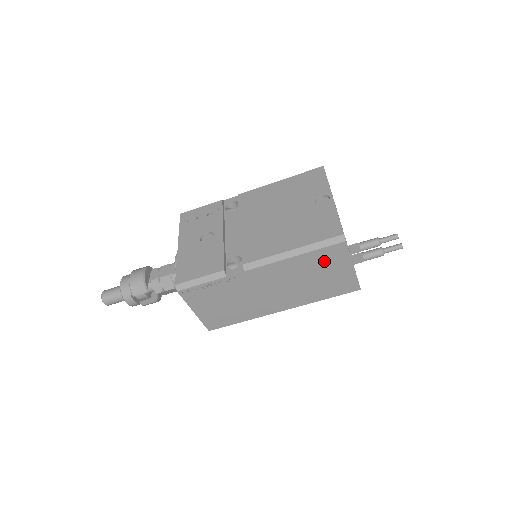
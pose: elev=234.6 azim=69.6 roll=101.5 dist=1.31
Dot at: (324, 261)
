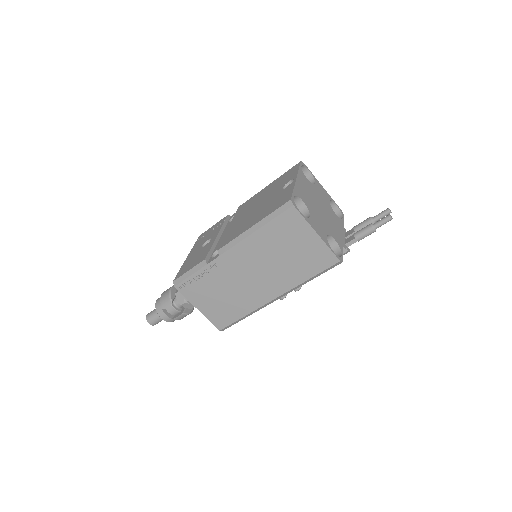
Dot at: (285, 232)
